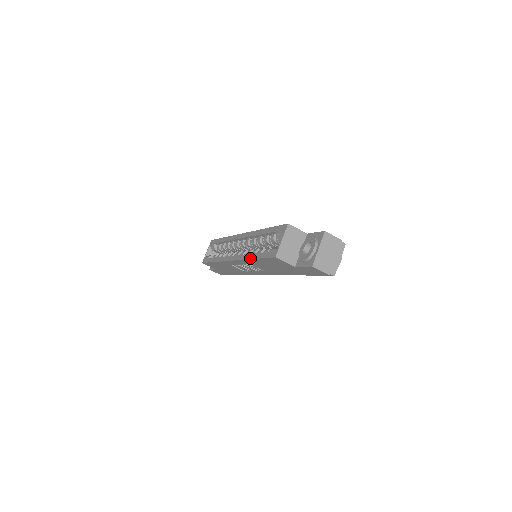
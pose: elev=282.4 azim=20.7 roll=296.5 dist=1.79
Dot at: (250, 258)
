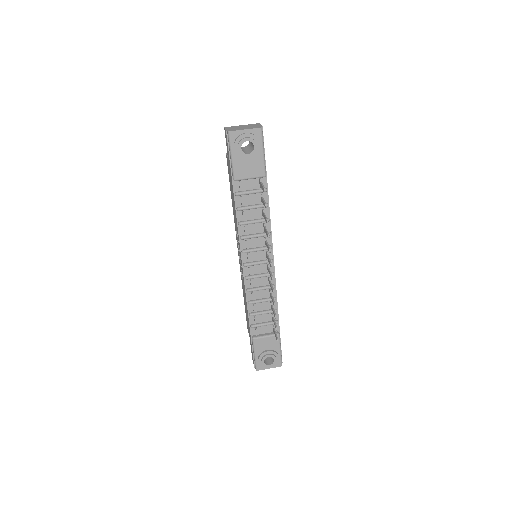
Dot at: occluded
